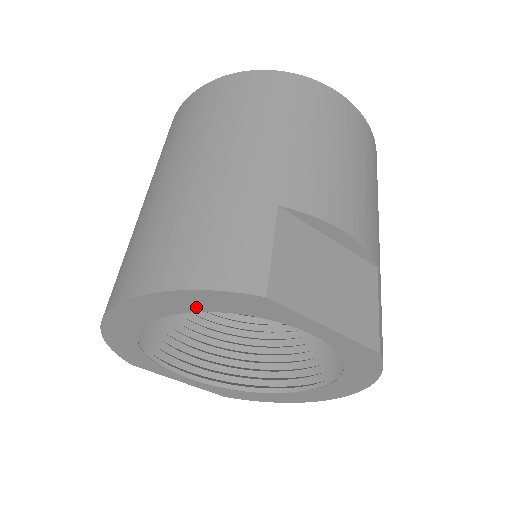
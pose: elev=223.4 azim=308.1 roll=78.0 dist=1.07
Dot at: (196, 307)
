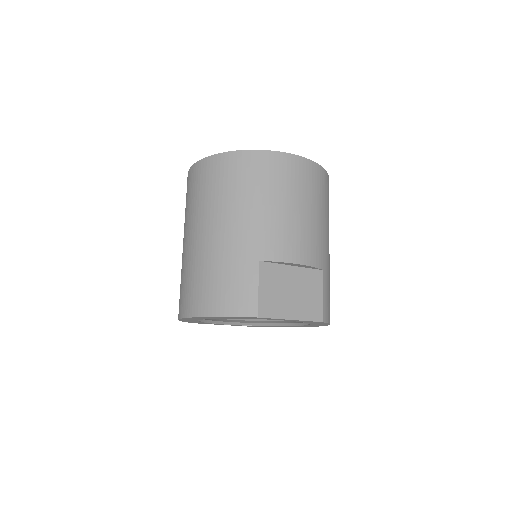
Dot at: (225, 318)
